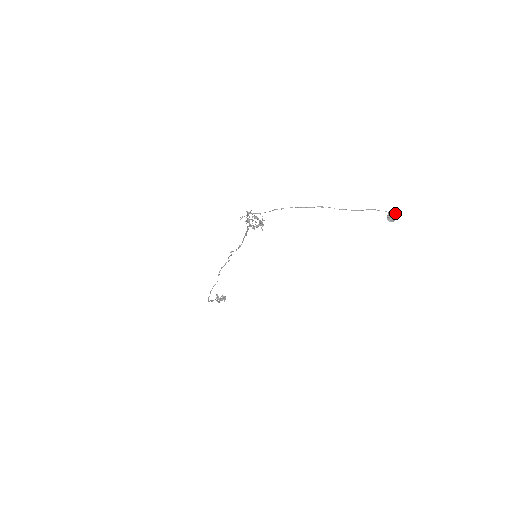
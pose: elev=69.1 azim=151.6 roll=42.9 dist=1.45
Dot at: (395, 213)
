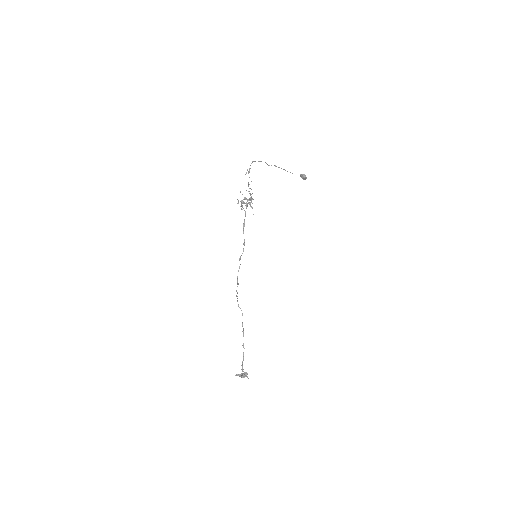
Dot at: occluded
